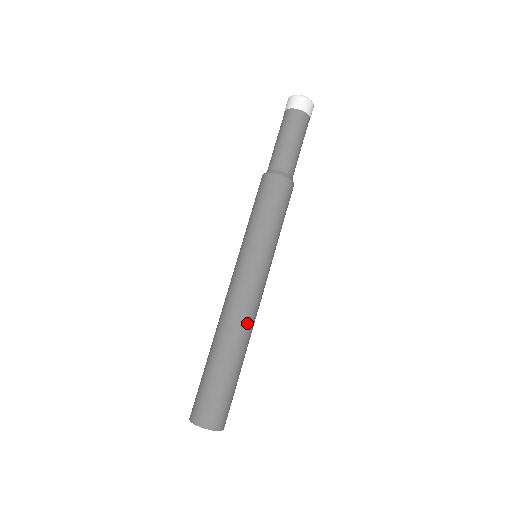
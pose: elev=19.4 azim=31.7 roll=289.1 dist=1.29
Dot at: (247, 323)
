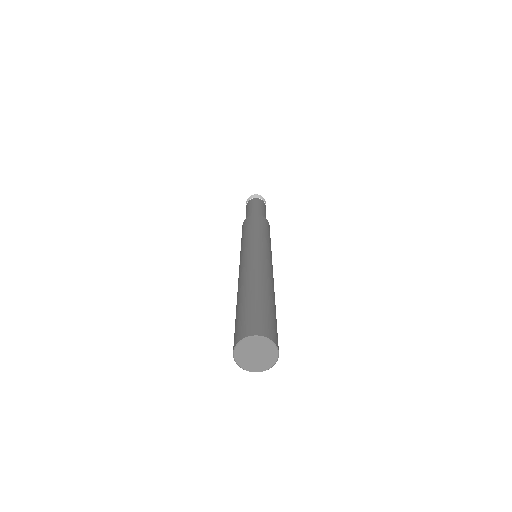
Dot at: (273, 282)
